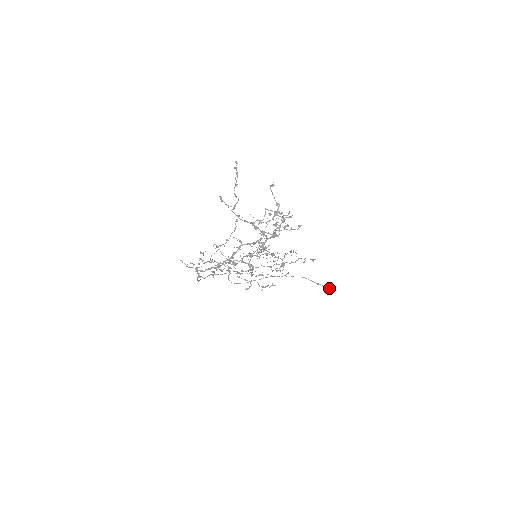
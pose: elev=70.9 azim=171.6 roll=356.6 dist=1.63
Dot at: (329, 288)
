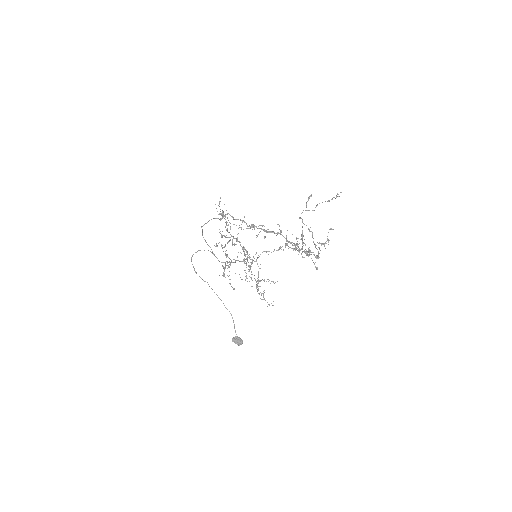
Dot at: (239, 339)
